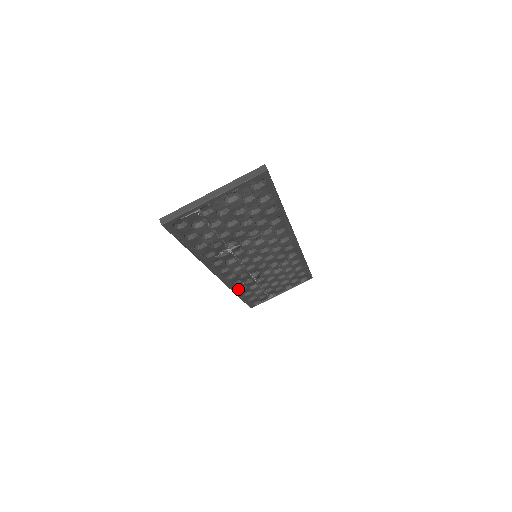
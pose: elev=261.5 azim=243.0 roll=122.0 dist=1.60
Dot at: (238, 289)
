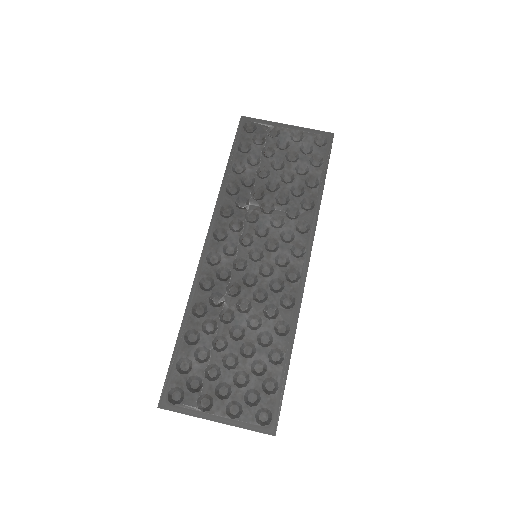
Dot at: (193, 310)
